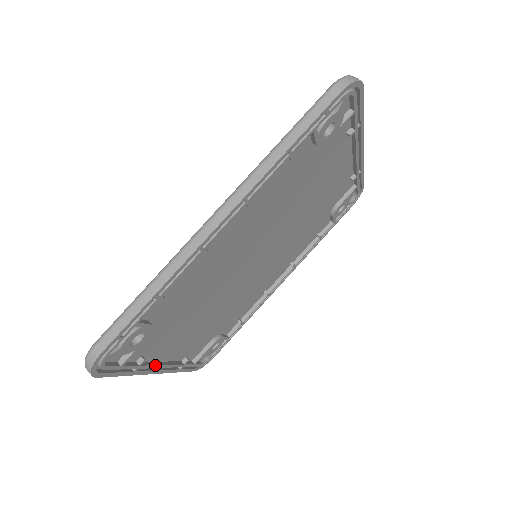
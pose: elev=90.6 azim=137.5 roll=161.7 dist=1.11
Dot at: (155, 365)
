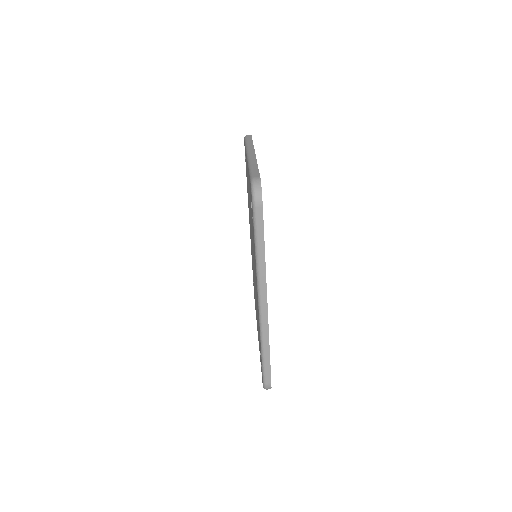
Dot at: occluded
